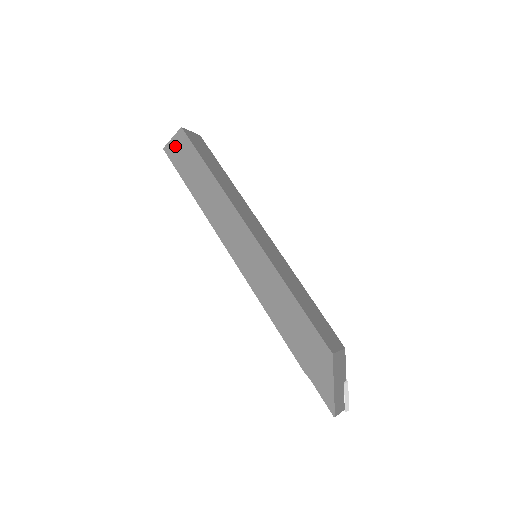
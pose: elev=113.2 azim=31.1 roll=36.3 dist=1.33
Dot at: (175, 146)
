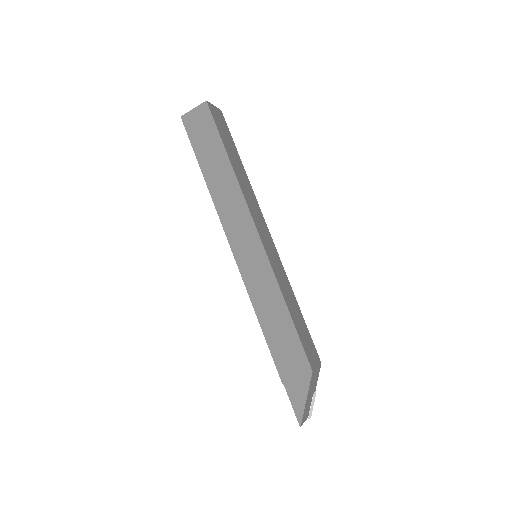
Dot at: (195, 119)
